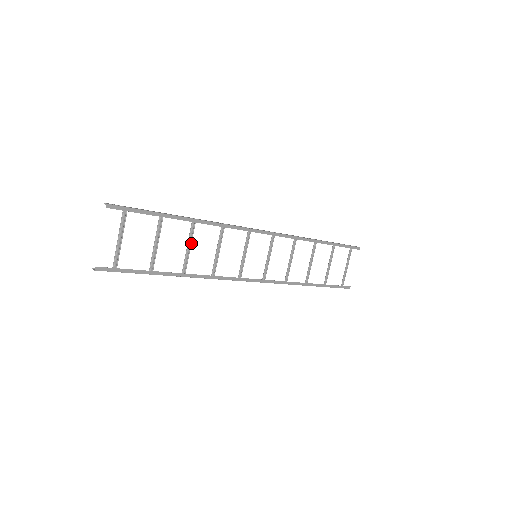
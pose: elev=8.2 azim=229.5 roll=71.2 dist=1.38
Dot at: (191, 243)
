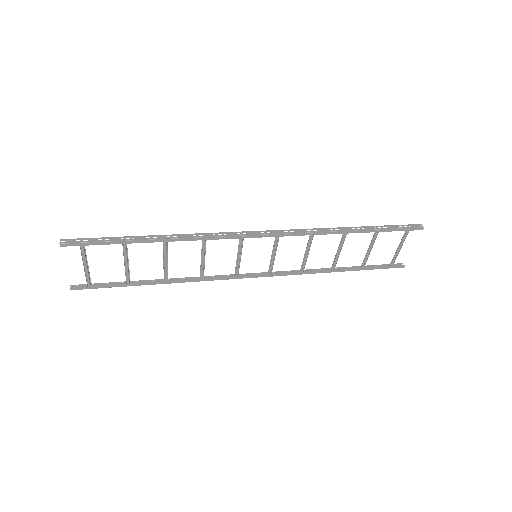
Dot at: (167, 258)
